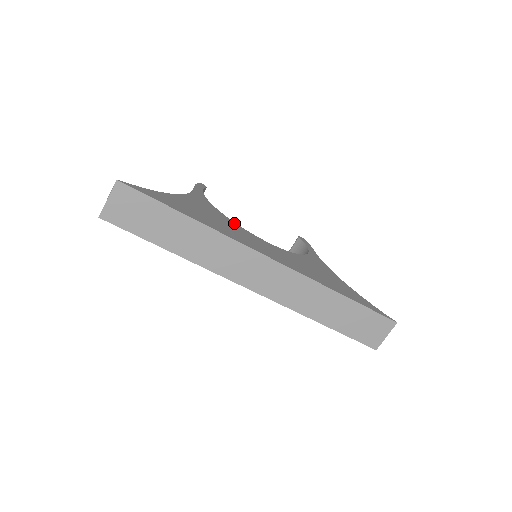
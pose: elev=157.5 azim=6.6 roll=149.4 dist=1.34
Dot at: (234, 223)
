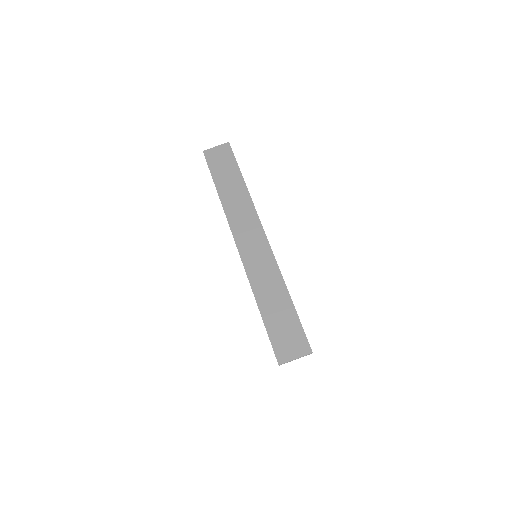
Dot at: occluded
